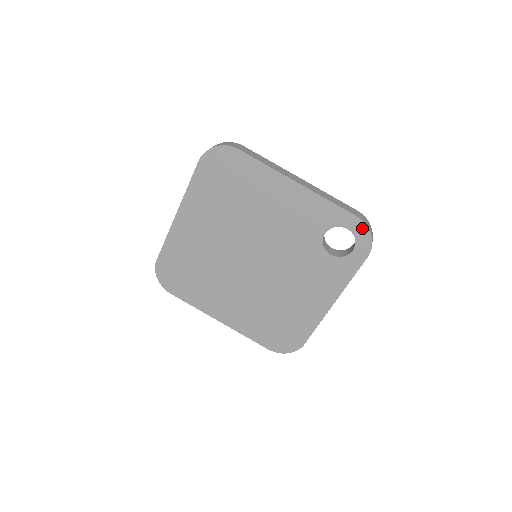
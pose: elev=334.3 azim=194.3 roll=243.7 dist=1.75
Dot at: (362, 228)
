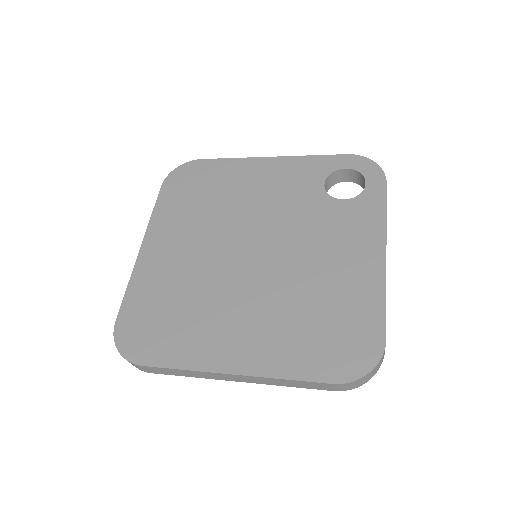
Dot at: (360, 161)
